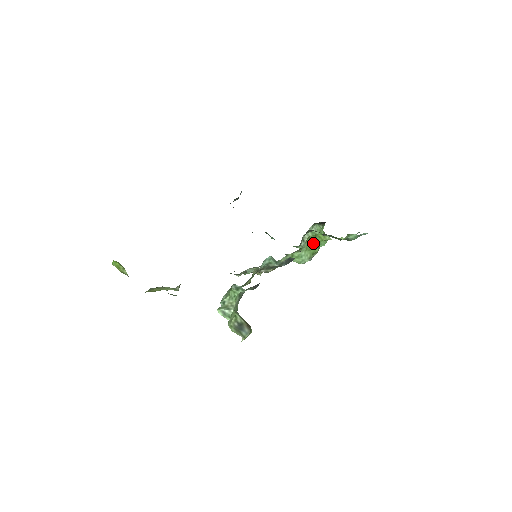
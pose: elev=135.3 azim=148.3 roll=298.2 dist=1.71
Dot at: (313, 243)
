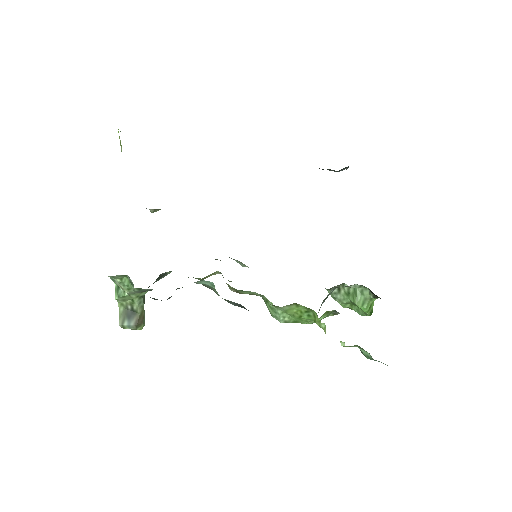
Dot at: (301, 313)
